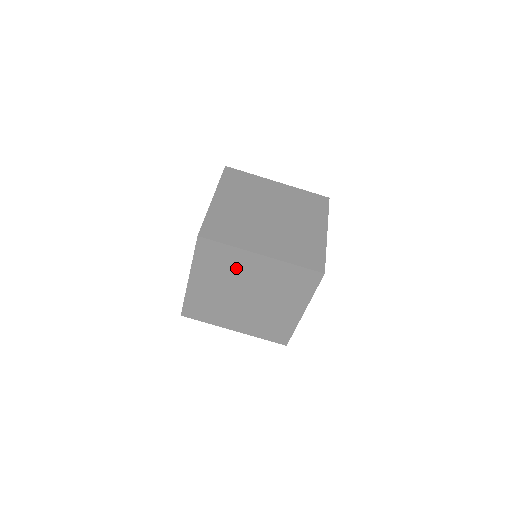
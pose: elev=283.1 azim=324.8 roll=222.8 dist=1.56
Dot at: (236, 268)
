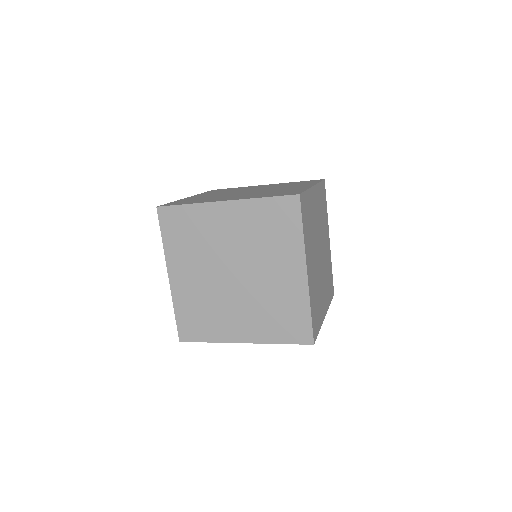
Dot at: occluded
